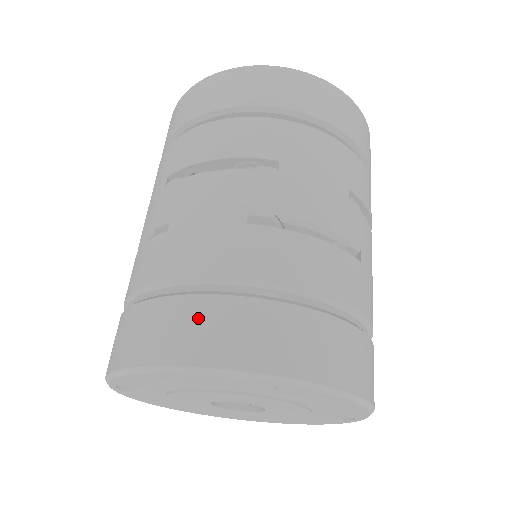
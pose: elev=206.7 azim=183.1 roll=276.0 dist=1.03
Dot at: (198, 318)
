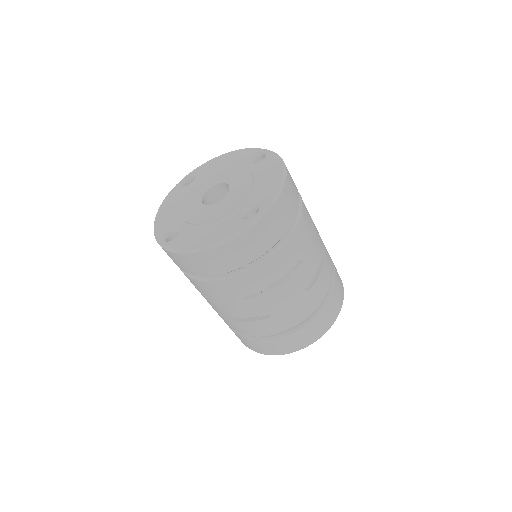
Dot at: (312, 329)
